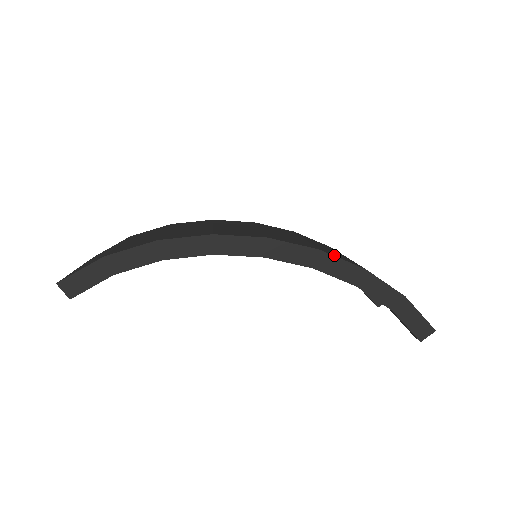
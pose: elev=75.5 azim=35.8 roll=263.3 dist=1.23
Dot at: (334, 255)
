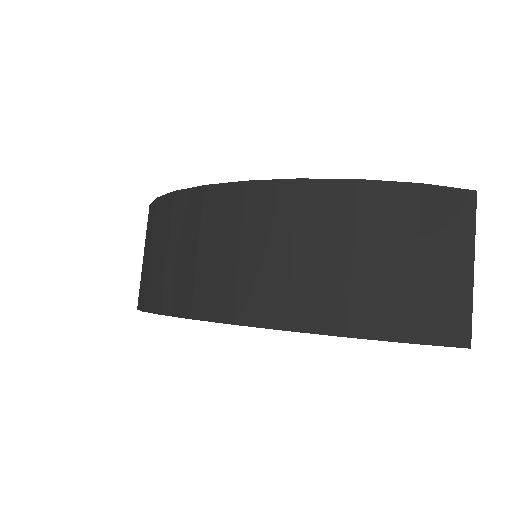
Dot at: (307, 326)
